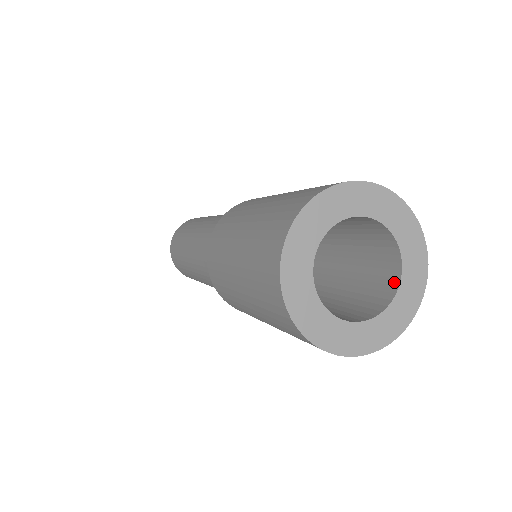
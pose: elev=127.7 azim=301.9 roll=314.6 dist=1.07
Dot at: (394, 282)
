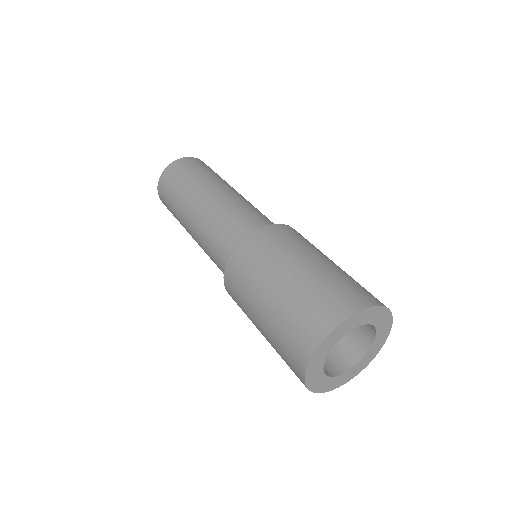
Dot at: (367, 344)
